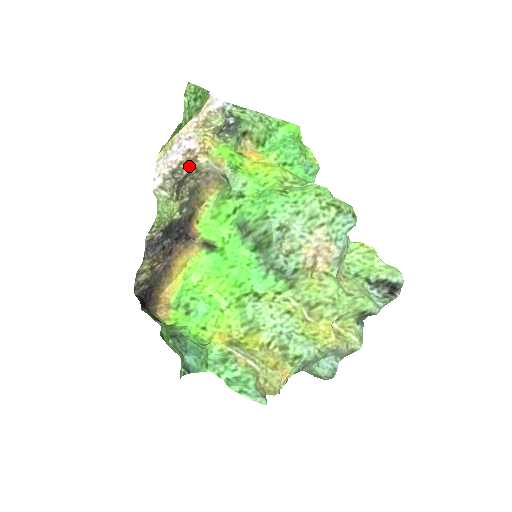
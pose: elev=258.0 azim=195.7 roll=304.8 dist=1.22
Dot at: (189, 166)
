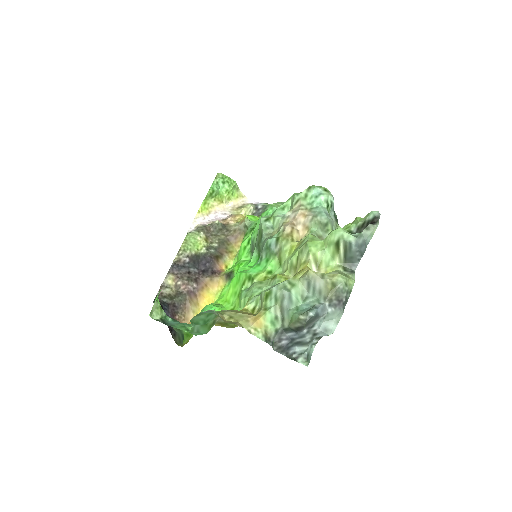
Dot at: (217, 221)
